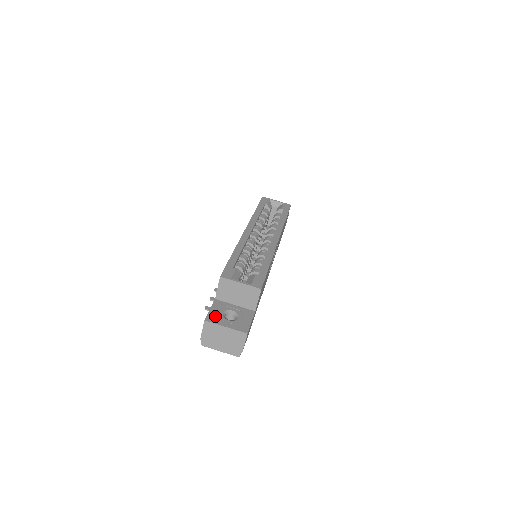
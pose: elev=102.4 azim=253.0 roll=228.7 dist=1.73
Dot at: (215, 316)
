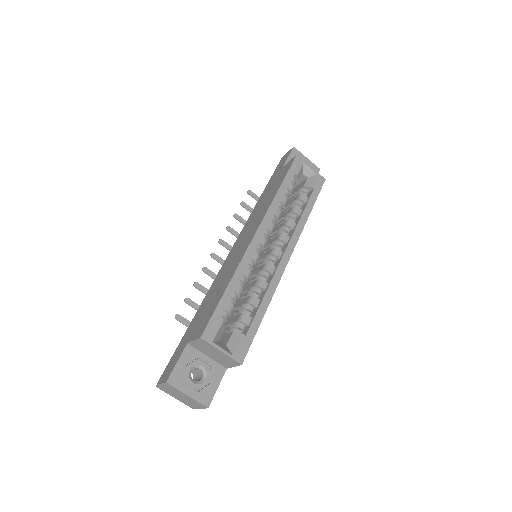
Dot at: (180, 376)
